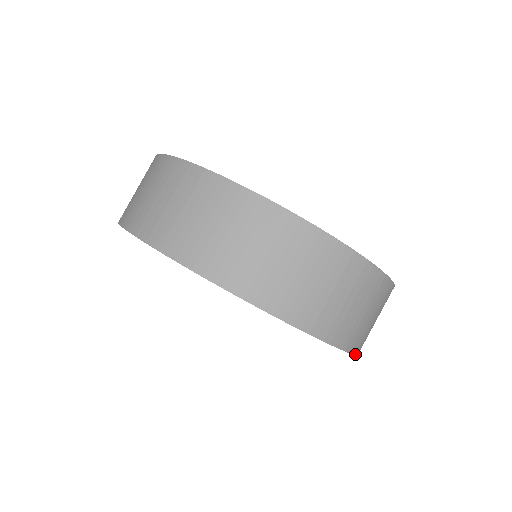
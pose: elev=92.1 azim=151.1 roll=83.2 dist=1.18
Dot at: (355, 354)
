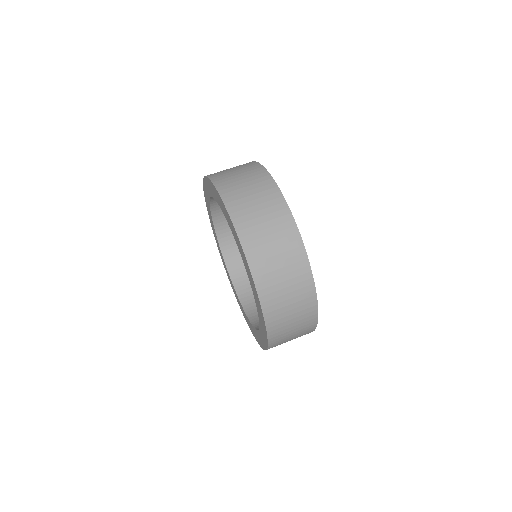
Dot at: occluded
